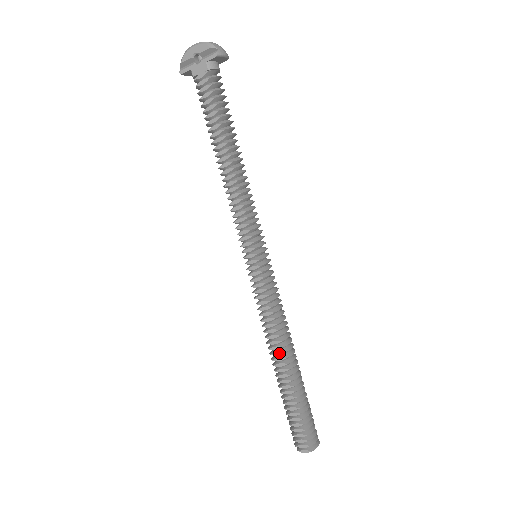
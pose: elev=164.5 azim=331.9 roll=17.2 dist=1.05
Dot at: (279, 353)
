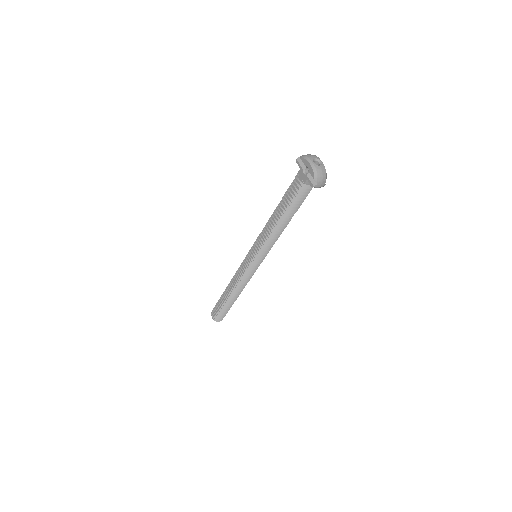
Dot at: (231, 290)
